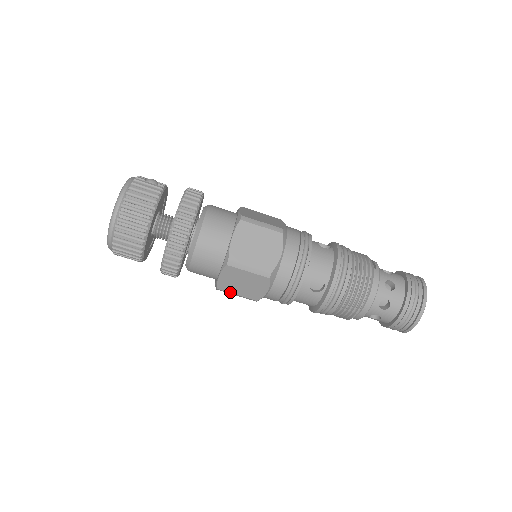
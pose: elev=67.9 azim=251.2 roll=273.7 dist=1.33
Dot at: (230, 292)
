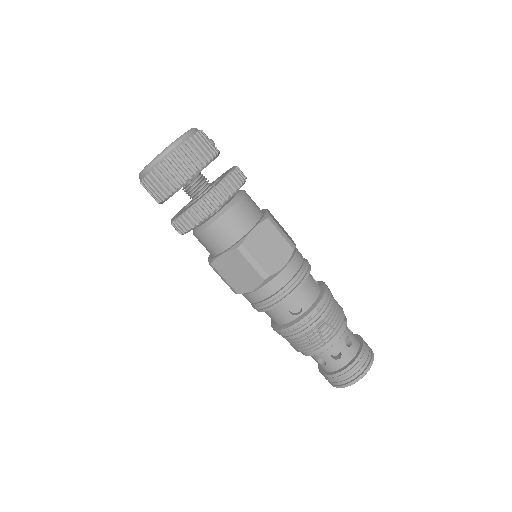
Dot at: (220, 273)
